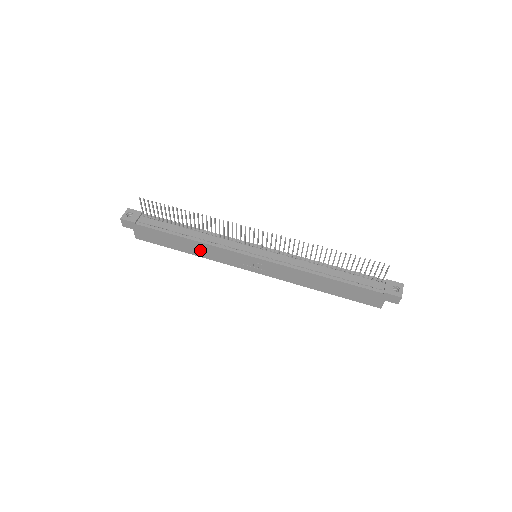
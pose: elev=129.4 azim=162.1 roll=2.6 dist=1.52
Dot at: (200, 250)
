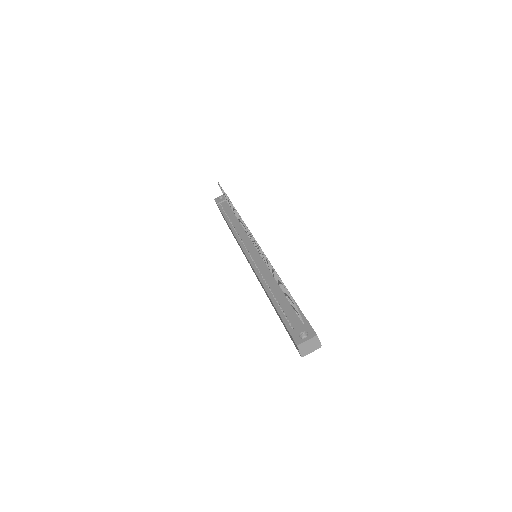
Dot at: occluded
